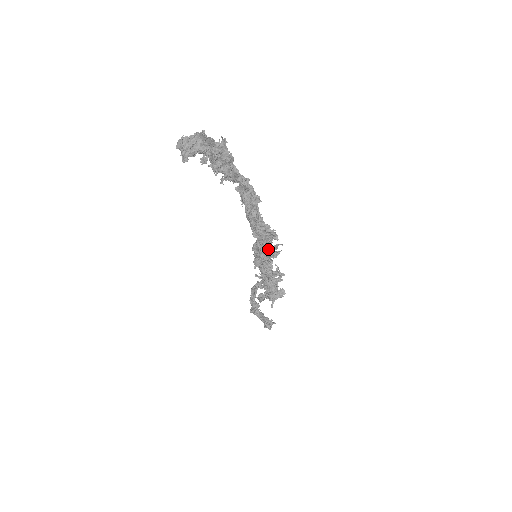
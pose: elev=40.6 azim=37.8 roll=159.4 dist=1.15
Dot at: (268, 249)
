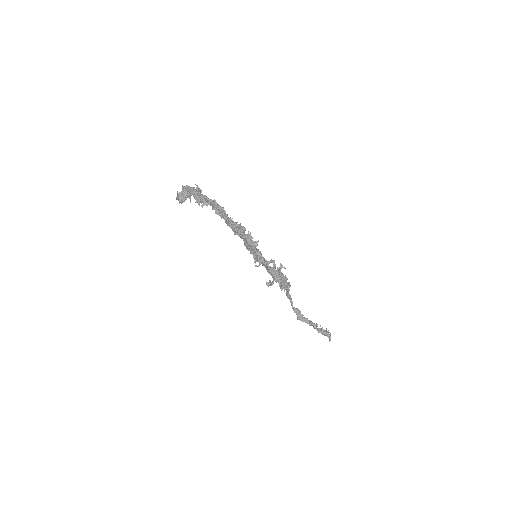
Dot at: (247, 240)
